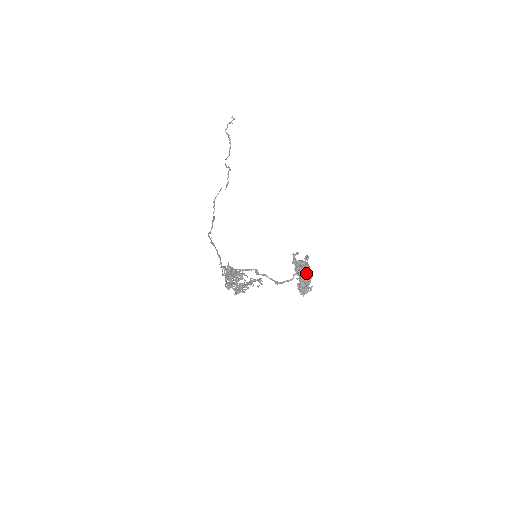
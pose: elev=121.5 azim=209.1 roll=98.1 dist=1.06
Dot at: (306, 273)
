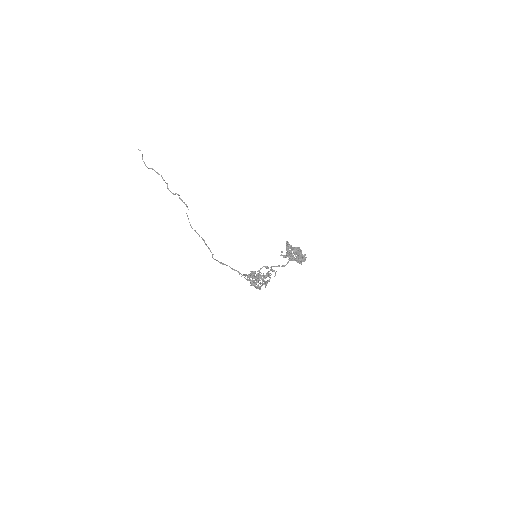
Dot at: occluded
